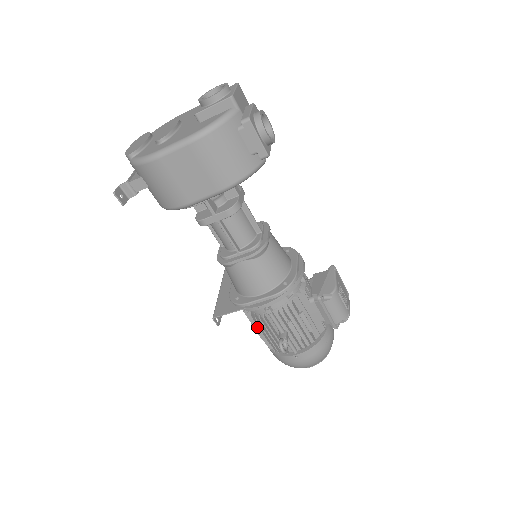
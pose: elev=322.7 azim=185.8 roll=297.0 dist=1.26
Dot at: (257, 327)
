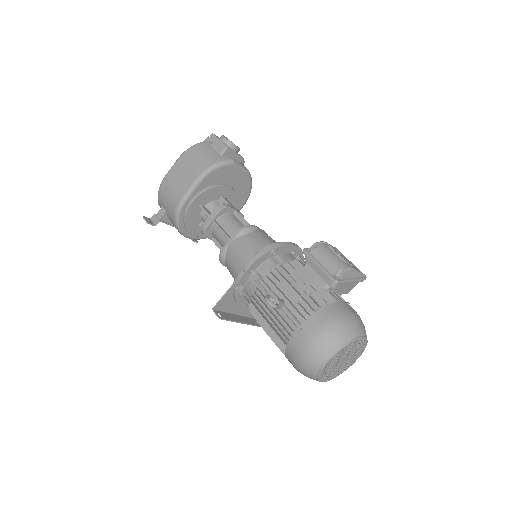
Dot at: (257, 312)
